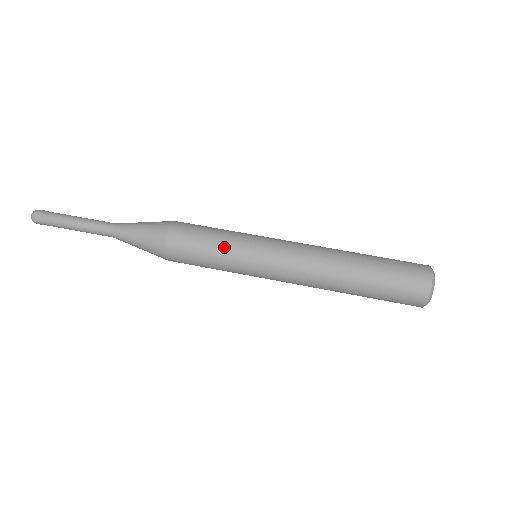
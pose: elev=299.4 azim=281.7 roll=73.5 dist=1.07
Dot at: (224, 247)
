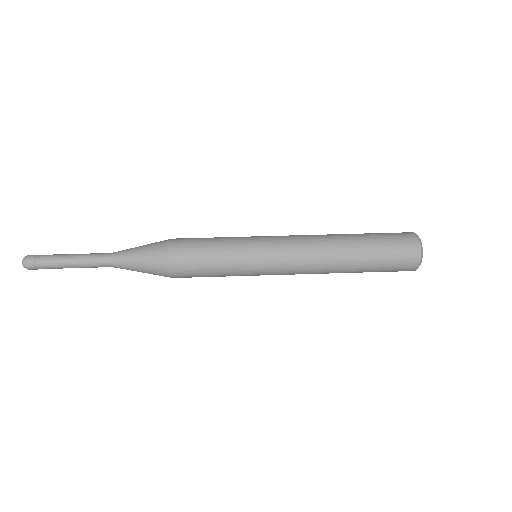
Dot at: (226, 241)
